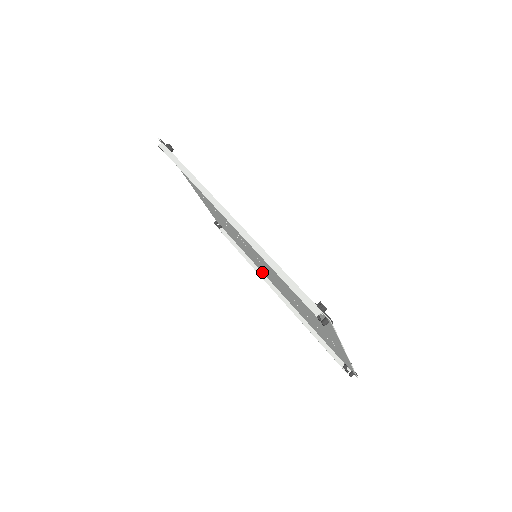
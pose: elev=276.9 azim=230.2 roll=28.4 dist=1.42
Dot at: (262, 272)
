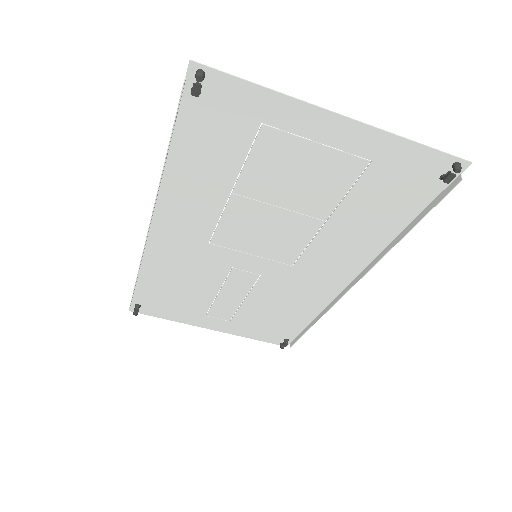
Dot at: (333, 300)
